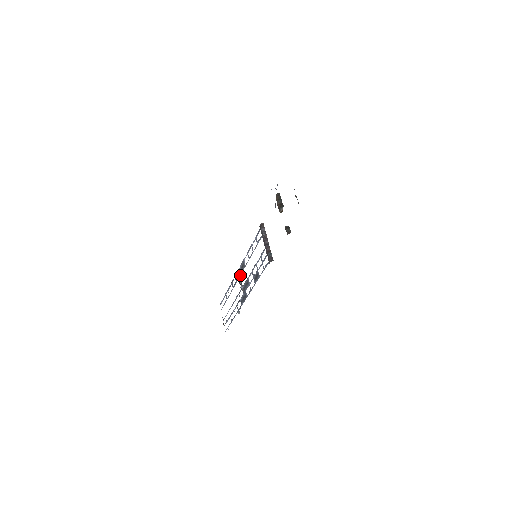
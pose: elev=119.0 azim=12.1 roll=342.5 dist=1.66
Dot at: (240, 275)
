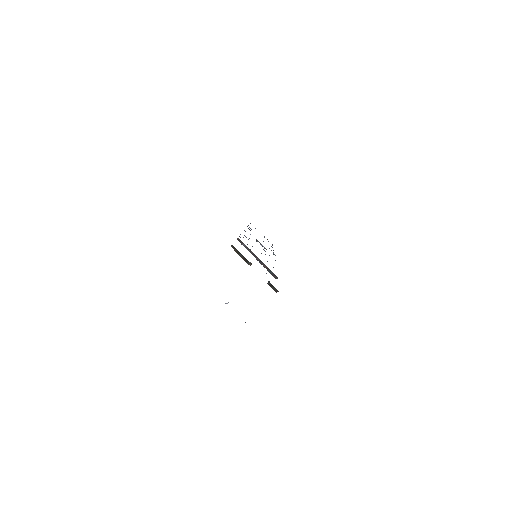
Dot at: occluded
